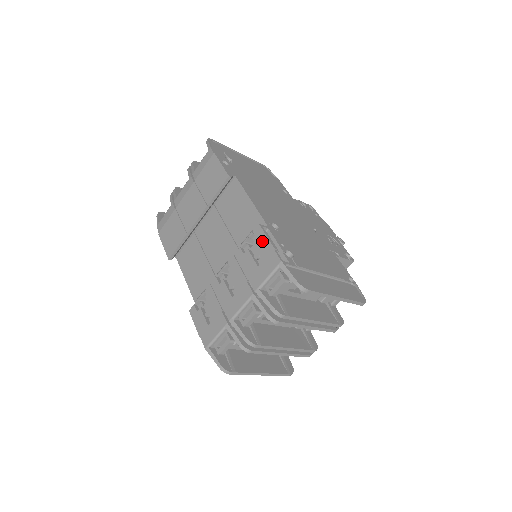
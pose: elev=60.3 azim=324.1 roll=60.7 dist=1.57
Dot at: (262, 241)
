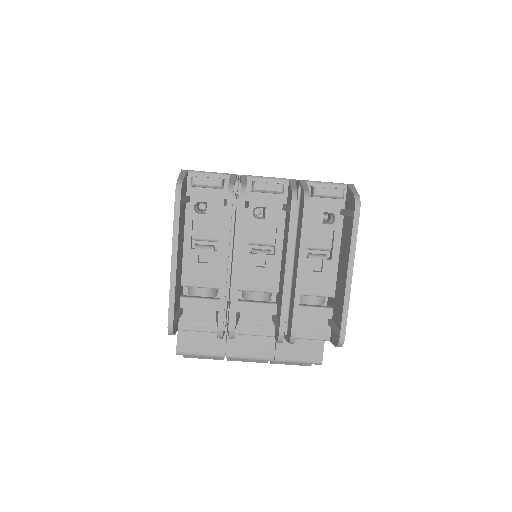
Dot at: occluded
